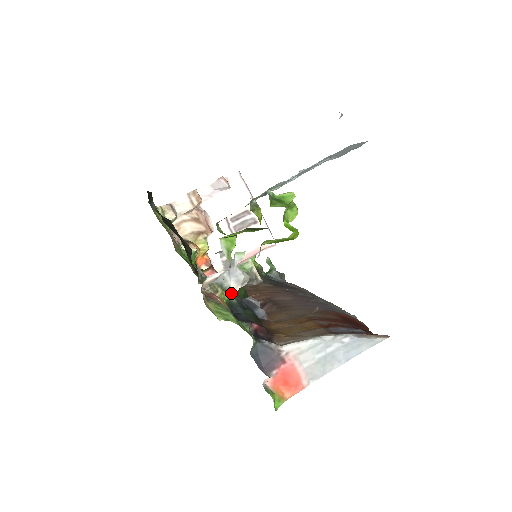
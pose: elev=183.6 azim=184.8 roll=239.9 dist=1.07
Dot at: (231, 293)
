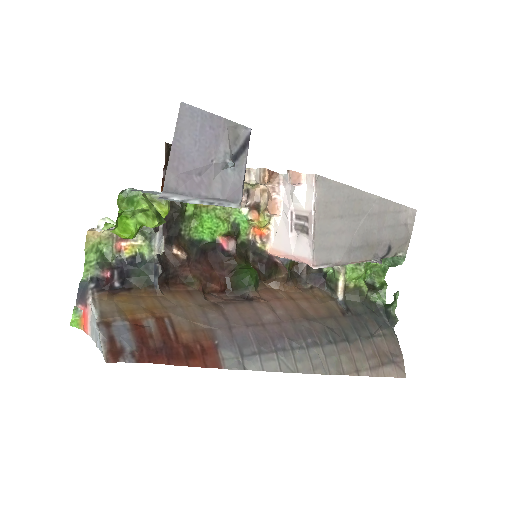
Dot at: (152, 252)
